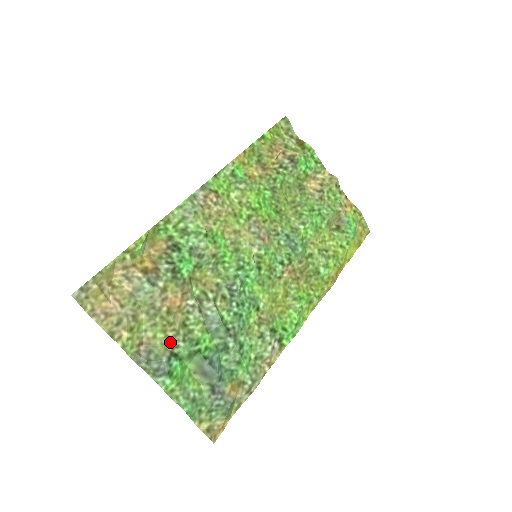
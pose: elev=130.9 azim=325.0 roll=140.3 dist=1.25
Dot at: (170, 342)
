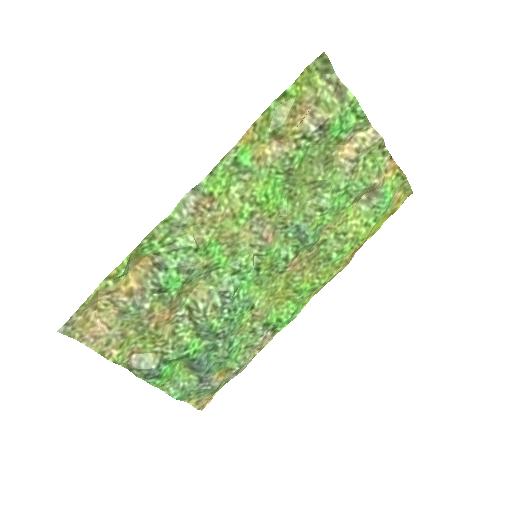
Dot at: (160, 350)
